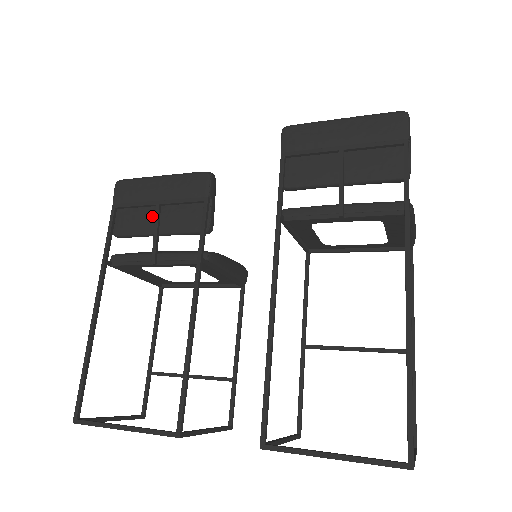
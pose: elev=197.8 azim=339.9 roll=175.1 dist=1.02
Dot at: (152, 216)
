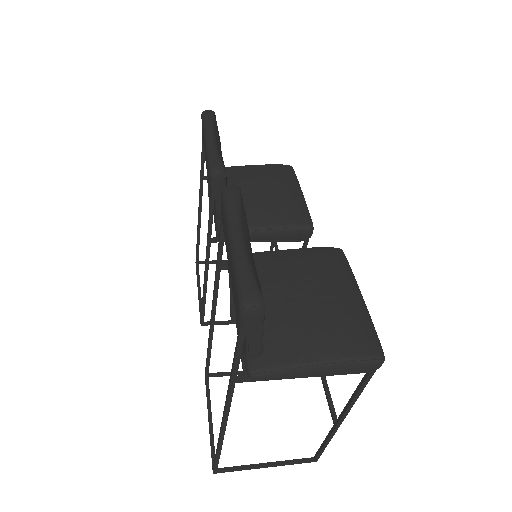
Dot at: occluded
